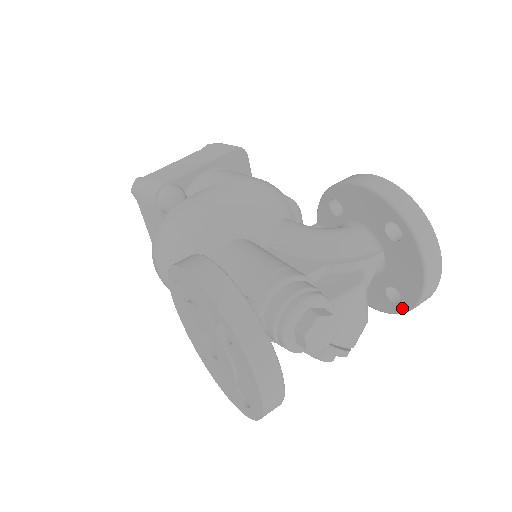
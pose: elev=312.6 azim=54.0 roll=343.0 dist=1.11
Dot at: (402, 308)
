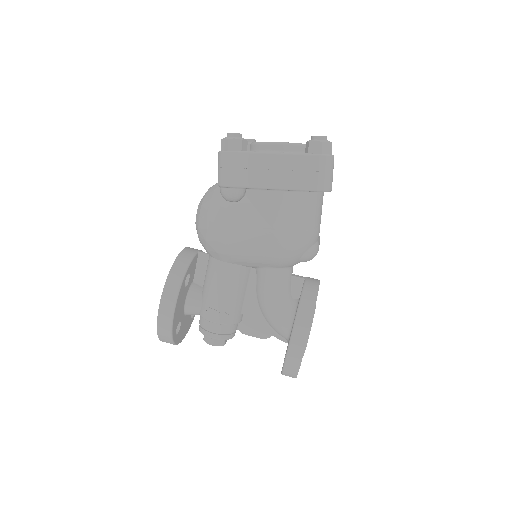
Dot at: occluded
